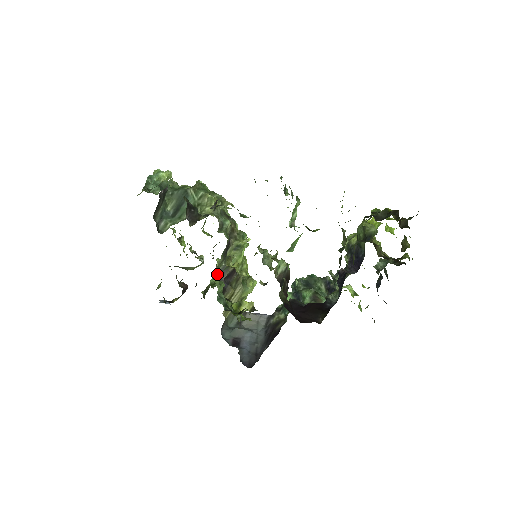
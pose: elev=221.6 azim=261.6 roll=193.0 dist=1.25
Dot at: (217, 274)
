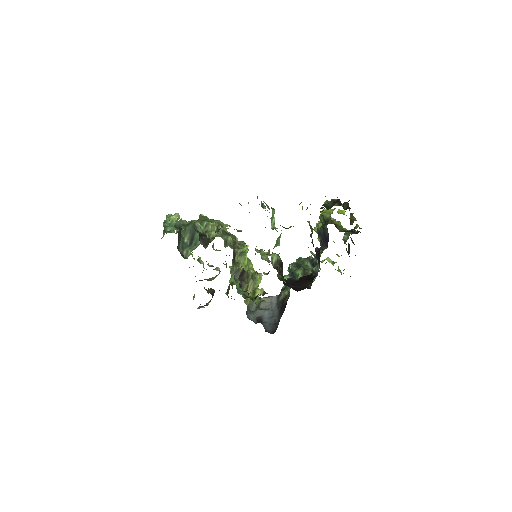
Dot at: (232, 276)
